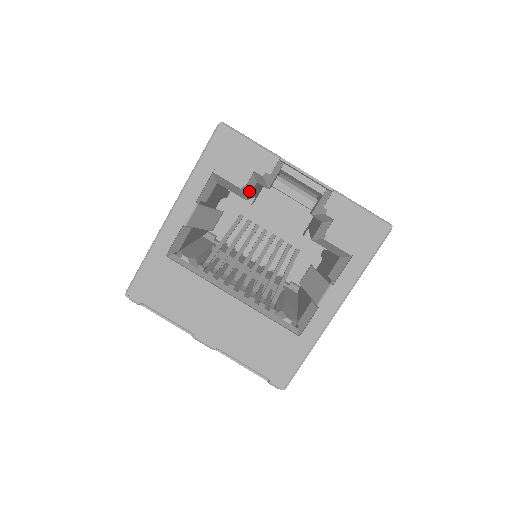
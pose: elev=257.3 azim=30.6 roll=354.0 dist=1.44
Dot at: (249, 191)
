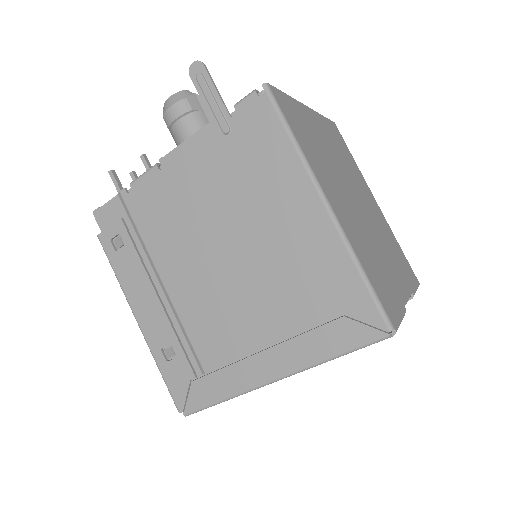
Dot at: occluded
